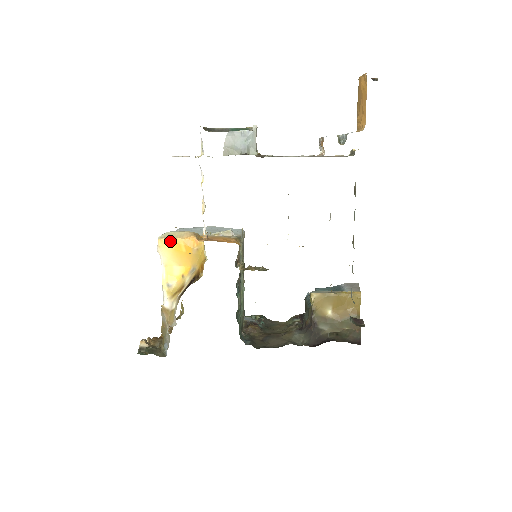
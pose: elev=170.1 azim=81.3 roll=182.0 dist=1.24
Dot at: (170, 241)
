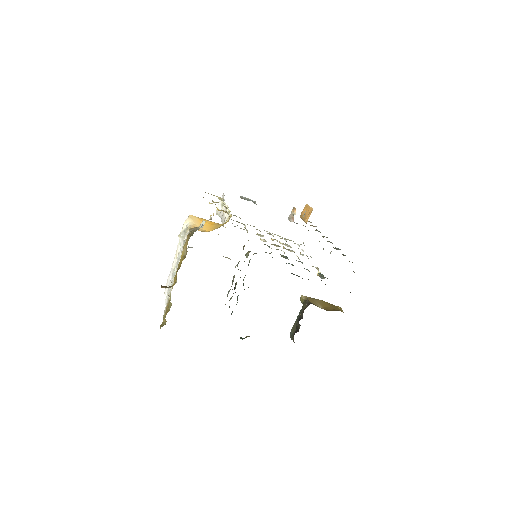
Dot at: (198, 217)
